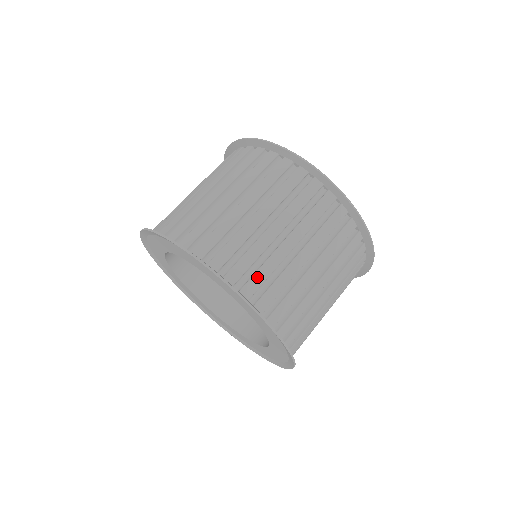
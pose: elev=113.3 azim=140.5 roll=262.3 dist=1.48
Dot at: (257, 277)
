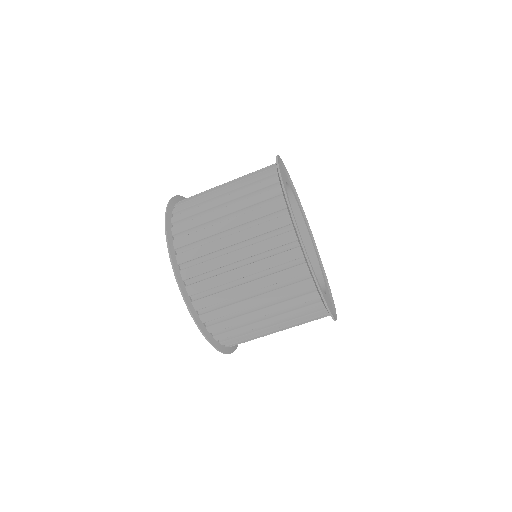
Dot at: (242, 342)
